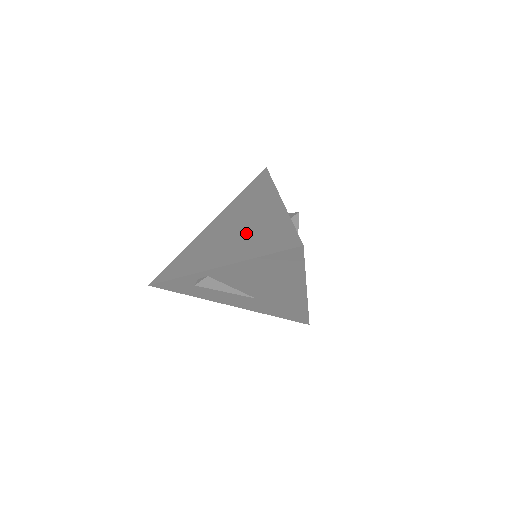
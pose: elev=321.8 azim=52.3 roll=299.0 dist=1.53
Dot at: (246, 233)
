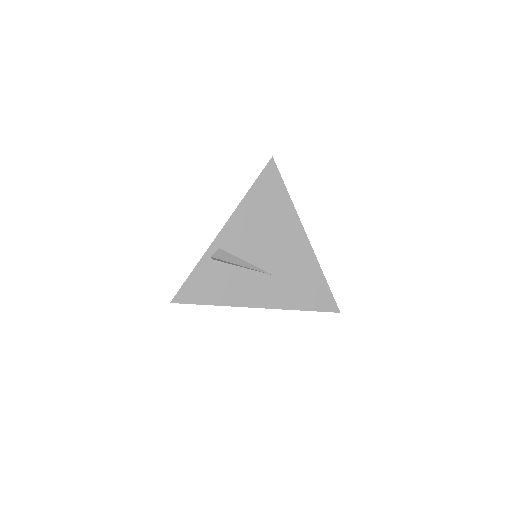
Dot at: occluded
